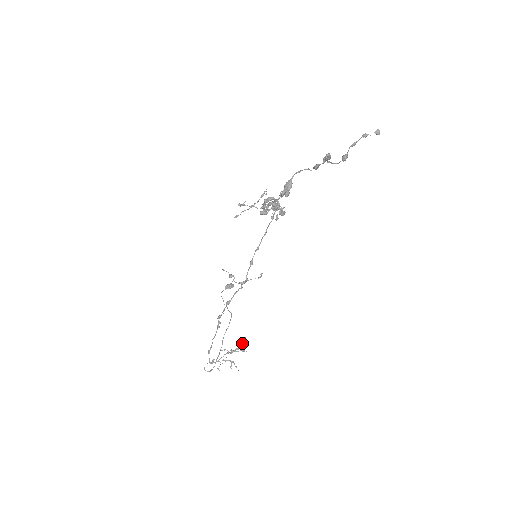
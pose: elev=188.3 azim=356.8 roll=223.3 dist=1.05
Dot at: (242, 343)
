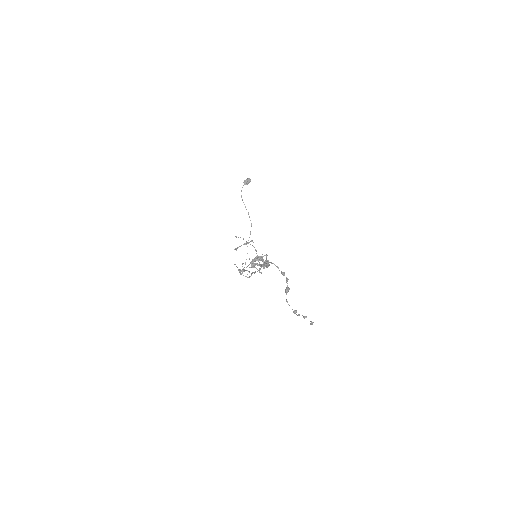
Dot at: occluded
